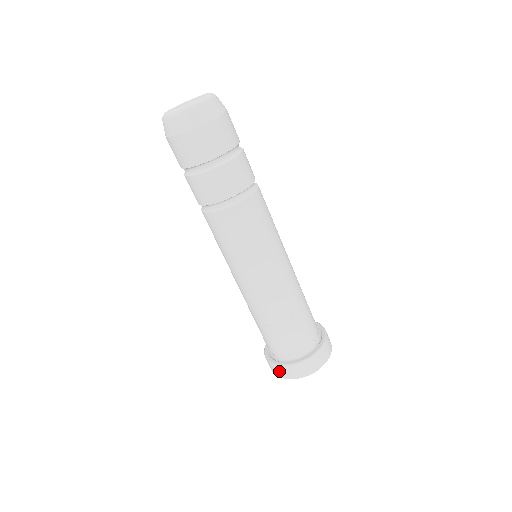
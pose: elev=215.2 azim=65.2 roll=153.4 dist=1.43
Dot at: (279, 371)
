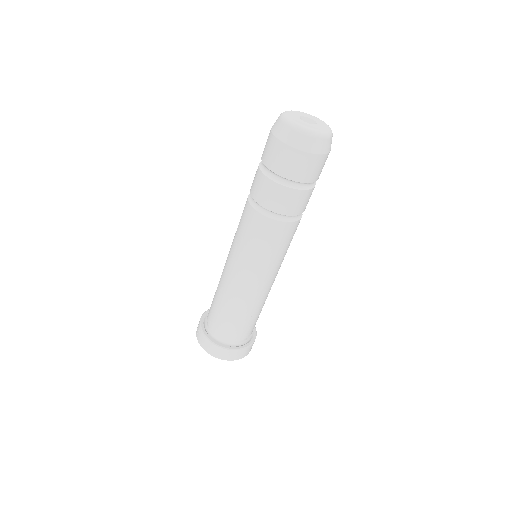
Dot at: (217, 351)
